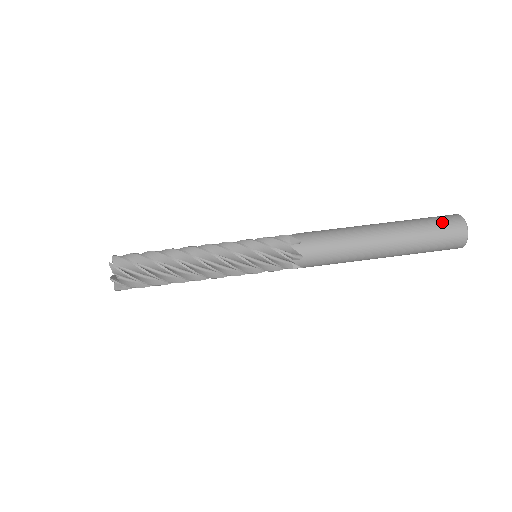
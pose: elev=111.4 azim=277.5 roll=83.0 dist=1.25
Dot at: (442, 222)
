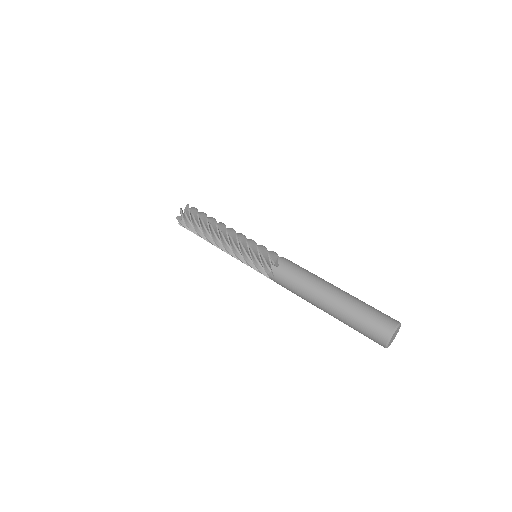
Dot at: (376, 320)
